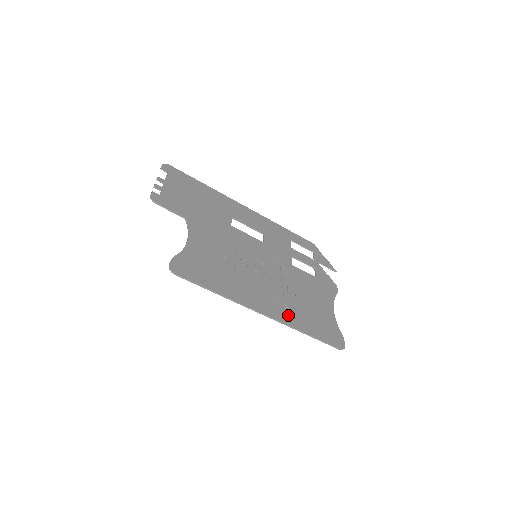
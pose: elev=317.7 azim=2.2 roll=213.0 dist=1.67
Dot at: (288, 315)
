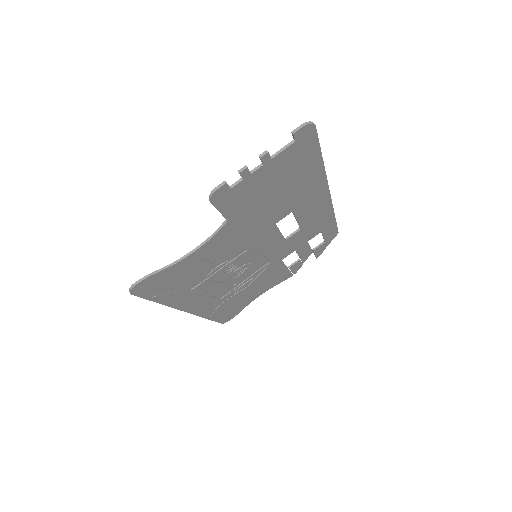
Dot at: (211, 308)
